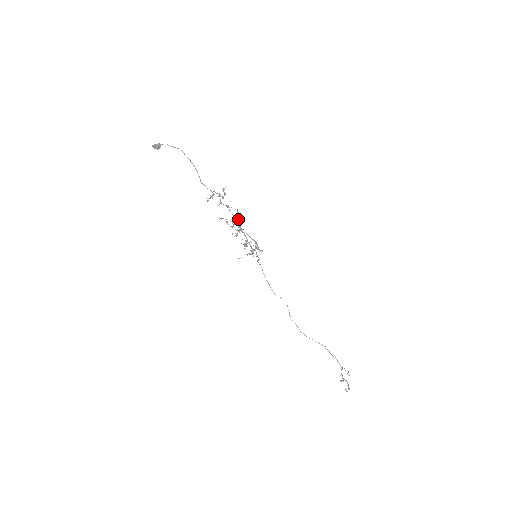
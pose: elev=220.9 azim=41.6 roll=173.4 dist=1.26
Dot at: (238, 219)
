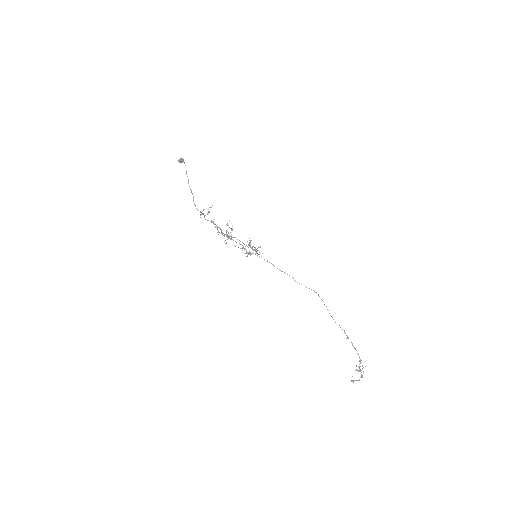
Dot at: (232, 228)
